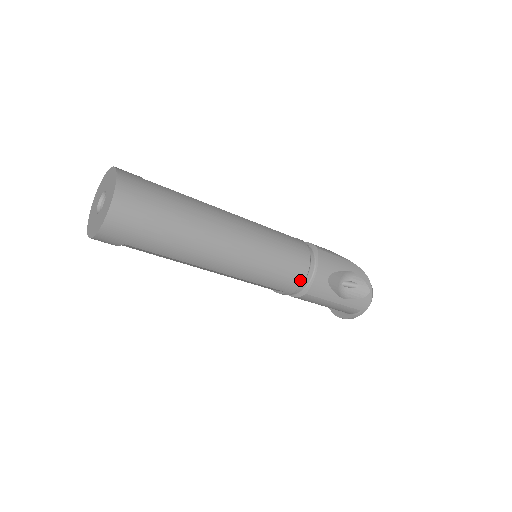
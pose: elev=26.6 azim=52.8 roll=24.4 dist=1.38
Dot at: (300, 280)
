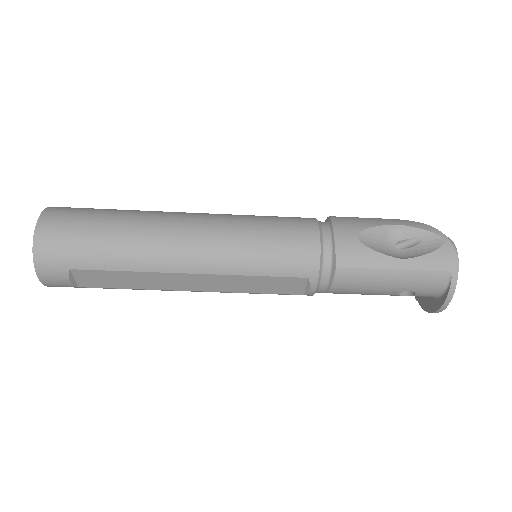
Dot at: (313, 249)
